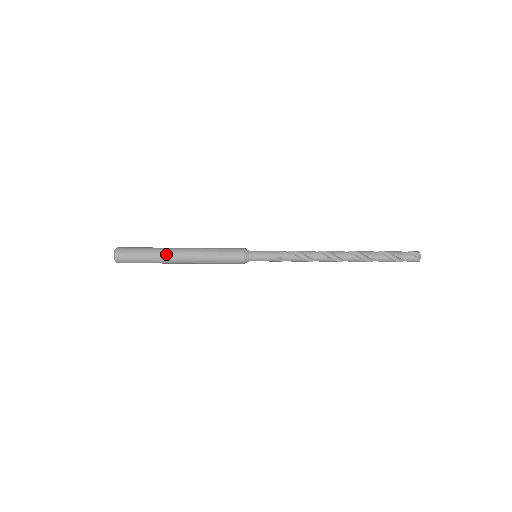
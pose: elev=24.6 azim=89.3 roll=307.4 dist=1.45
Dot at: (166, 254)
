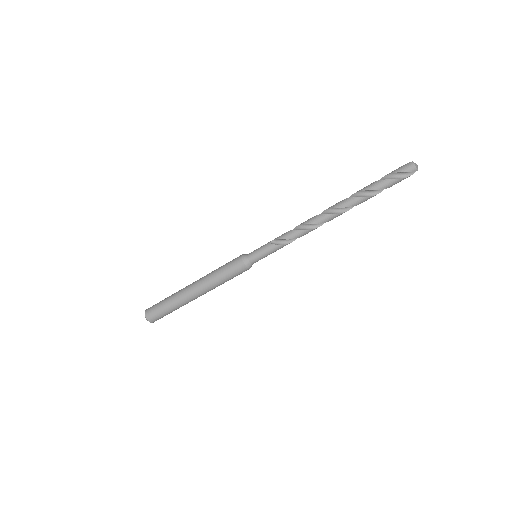
Dot at: (182, 289)
